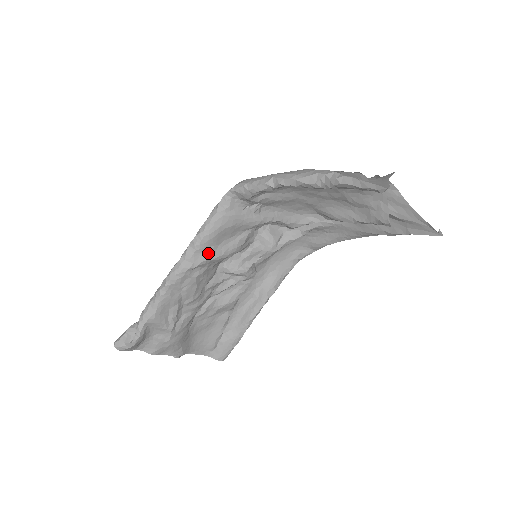
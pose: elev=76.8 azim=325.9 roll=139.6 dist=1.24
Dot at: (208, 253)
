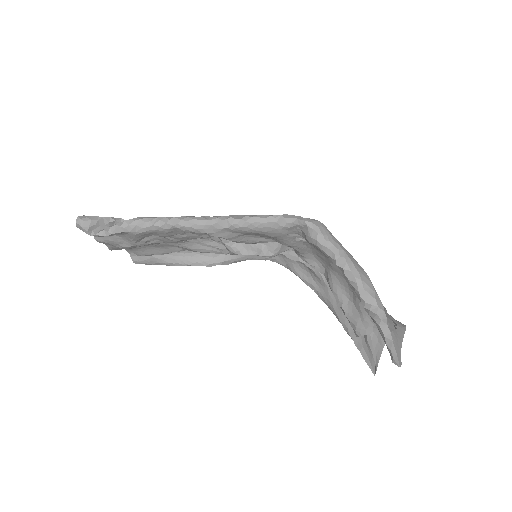
Dot at: (233, 235)
